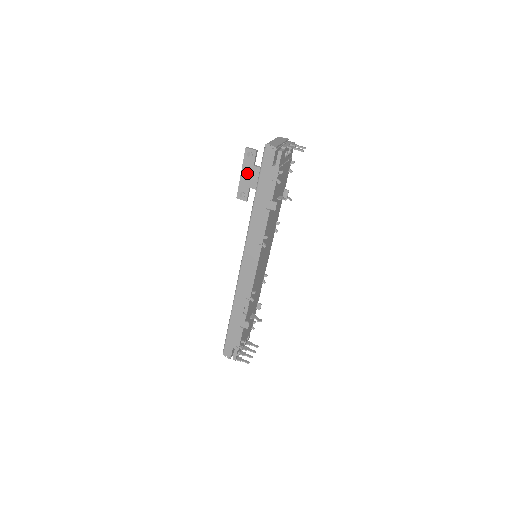
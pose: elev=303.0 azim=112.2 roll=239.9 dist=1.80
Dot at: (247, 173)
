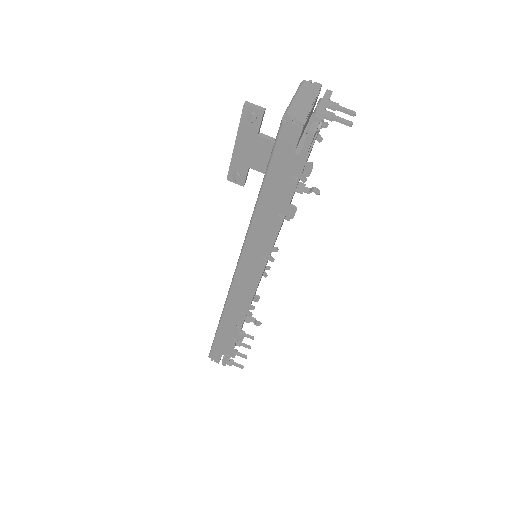
Dot at: (245, 145)
